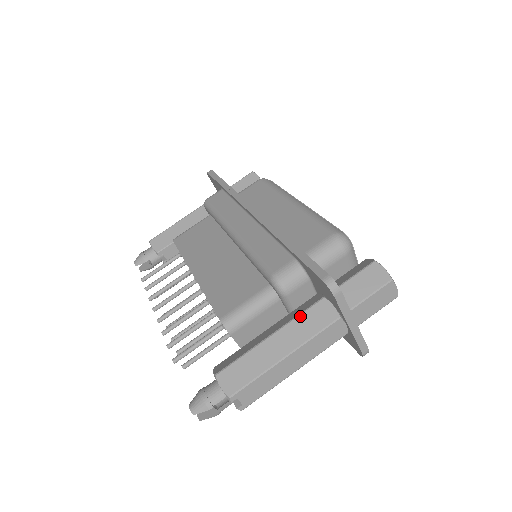
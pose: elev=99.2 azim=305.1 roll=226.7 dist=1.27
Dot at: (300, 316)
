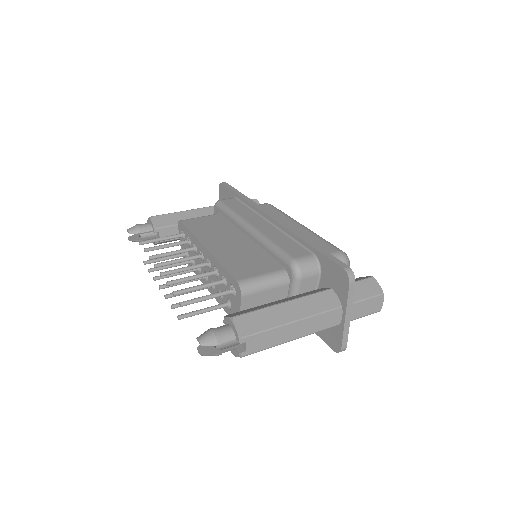
Dot at: (311, 295)
